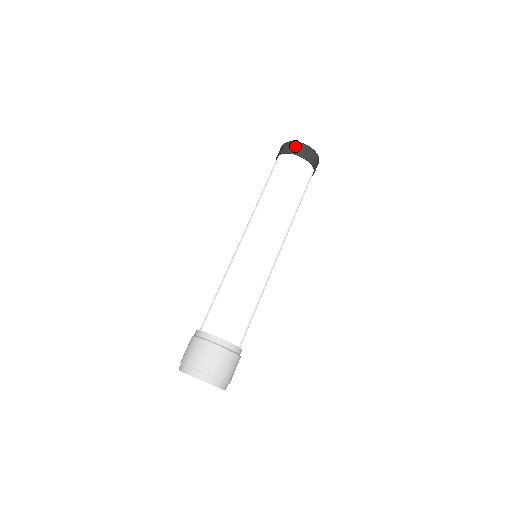
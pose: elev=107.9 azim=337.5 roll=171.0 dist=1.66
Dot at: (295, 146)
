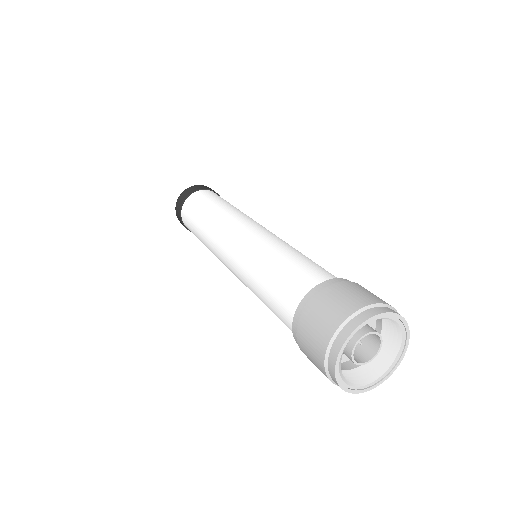
Dot at: (182, 195)
